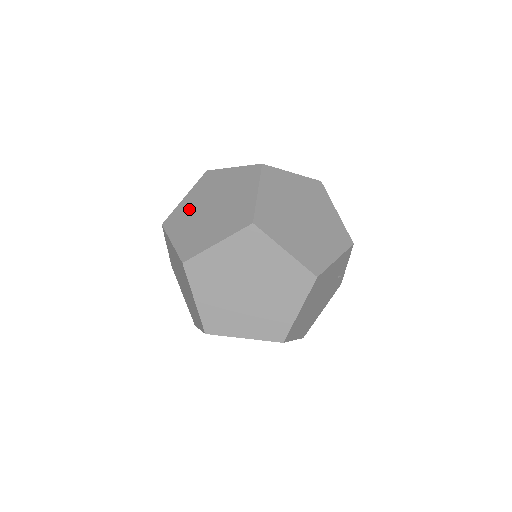
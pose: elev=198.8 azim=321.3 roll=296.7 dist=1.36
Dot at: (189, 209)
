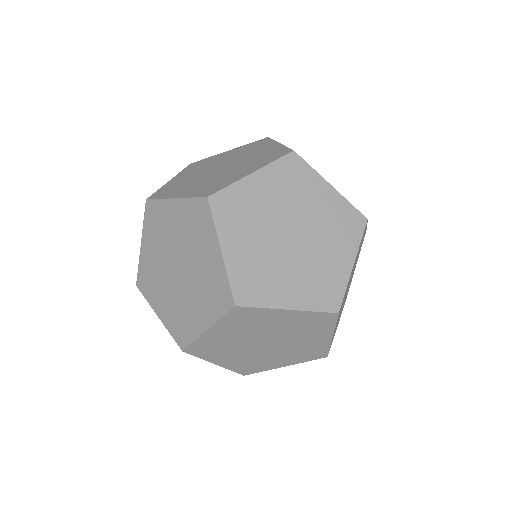
Dot at: occluded
